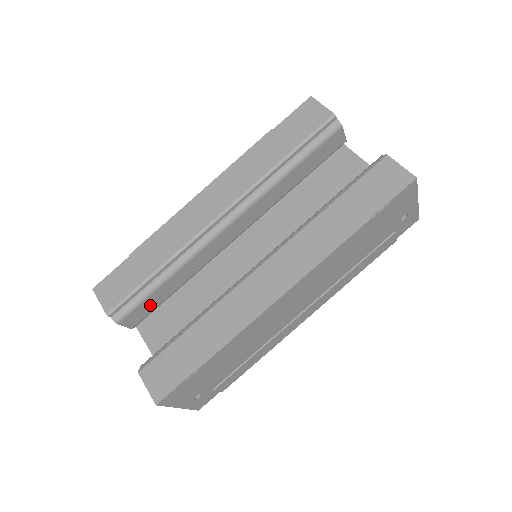
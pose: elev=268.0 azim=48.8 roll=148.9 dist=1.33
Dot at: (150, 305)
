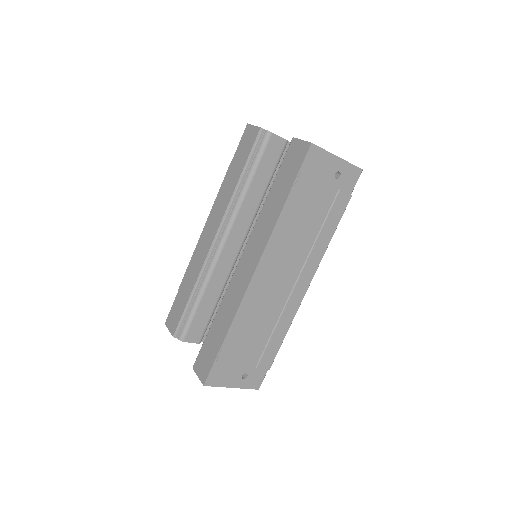
Dot at: (201, 321)
